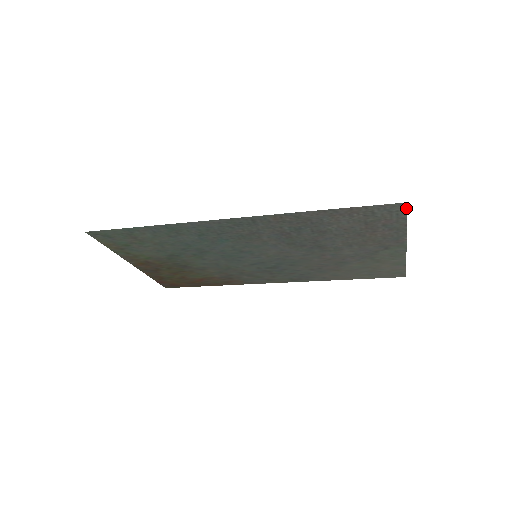
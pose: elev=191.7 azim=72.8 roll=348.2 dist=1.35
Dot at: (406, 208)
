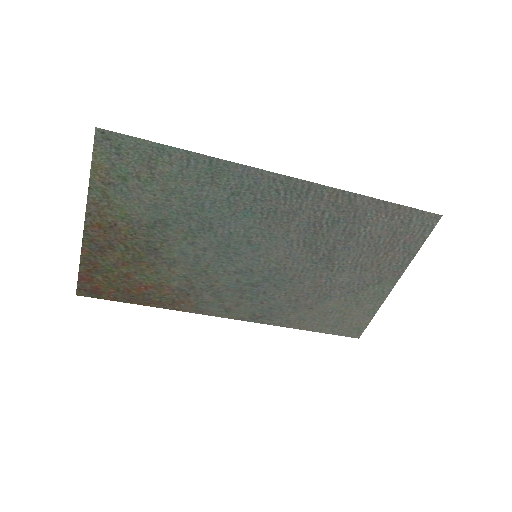
Dot at: (436, 224)
